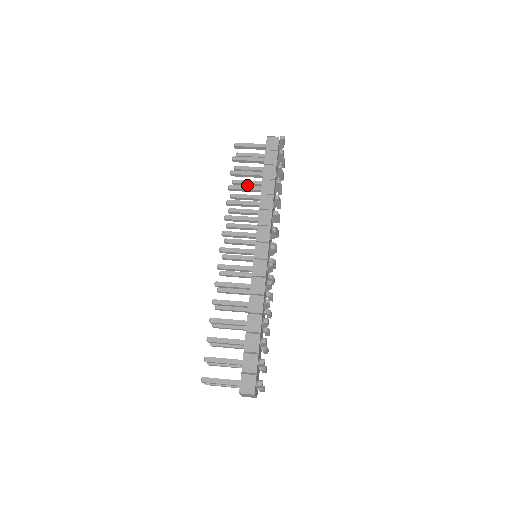
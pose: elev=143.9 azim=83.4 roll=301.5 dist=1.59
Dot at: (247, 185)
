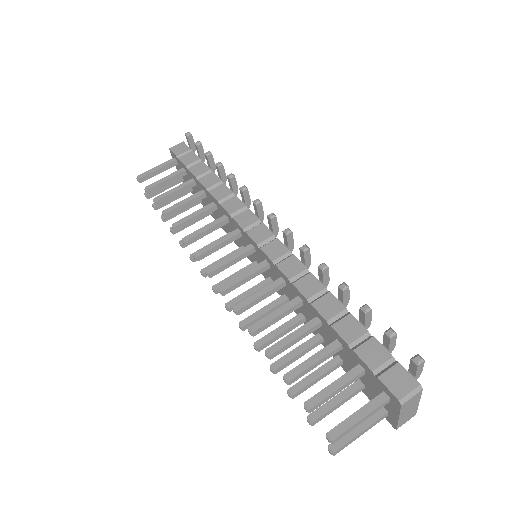
Dot at: (181, 212)
